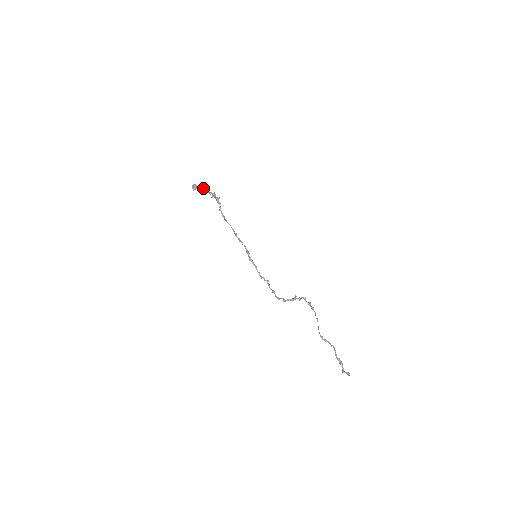
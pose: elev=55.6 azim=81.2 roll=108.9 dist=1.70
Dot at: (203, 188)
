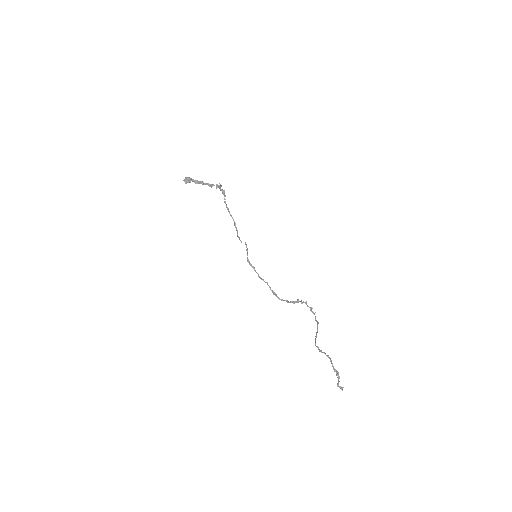
Dot at: (201, 181)
